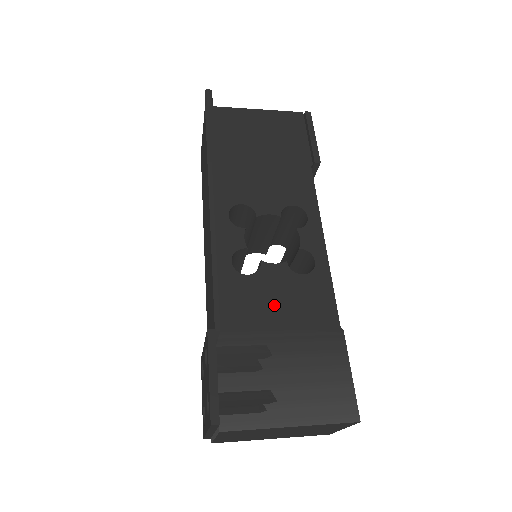
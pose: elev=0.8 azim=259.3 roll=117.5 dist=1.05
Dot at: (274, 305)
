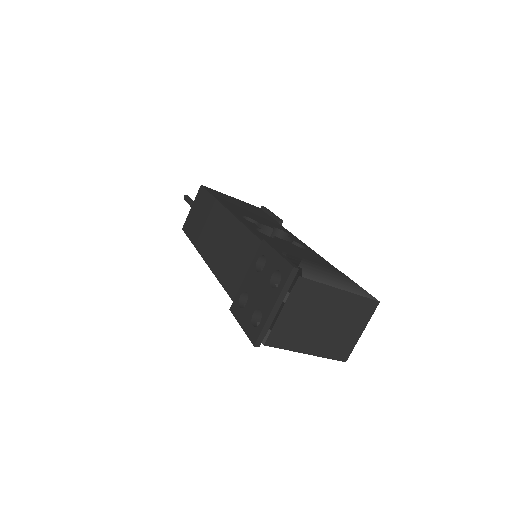
Dot at: (294, 251)
